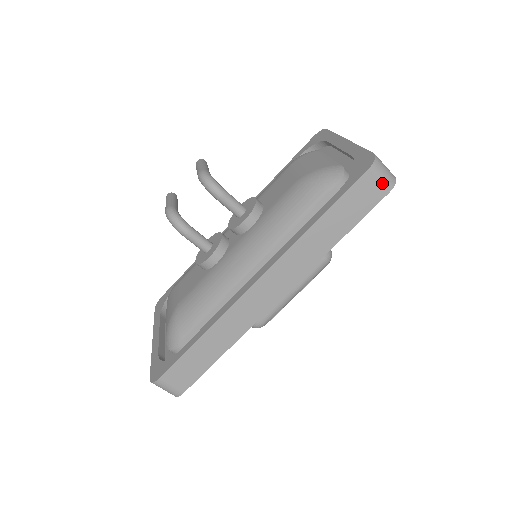
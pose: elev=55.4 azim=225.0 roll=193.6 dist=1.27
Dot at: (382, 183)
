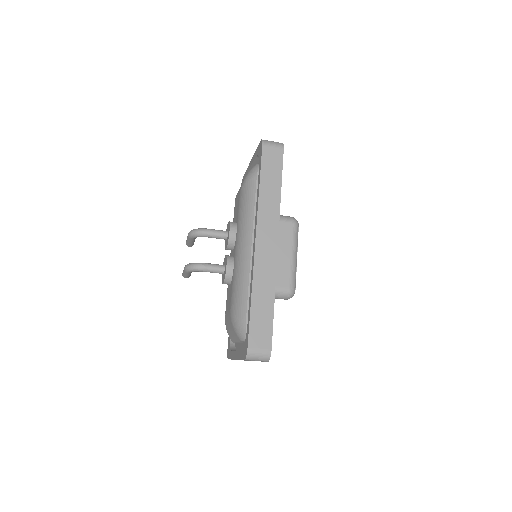
Dot at: (276, 147)
